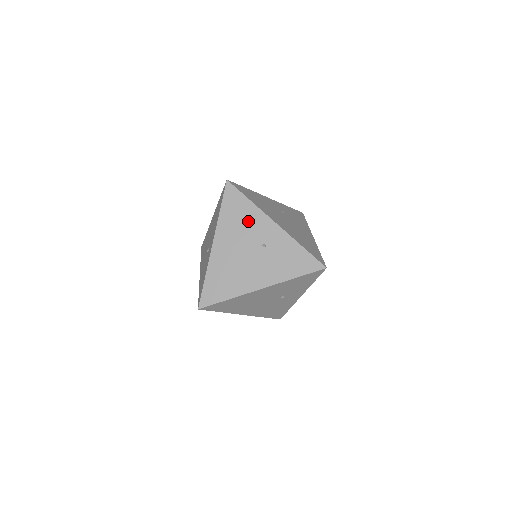
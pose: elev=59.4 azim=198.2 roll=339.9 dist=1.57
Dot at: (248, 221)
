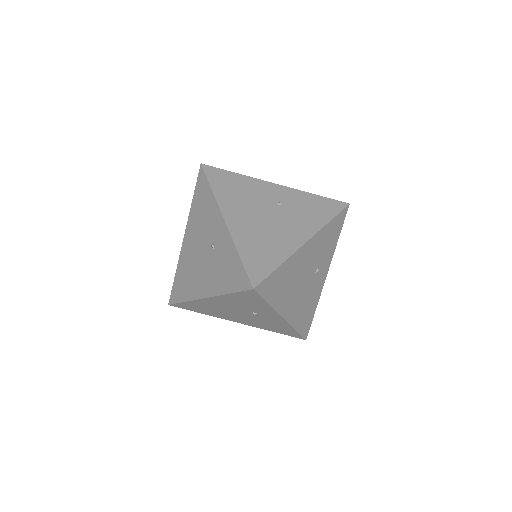
Dot at: (207, 214)
